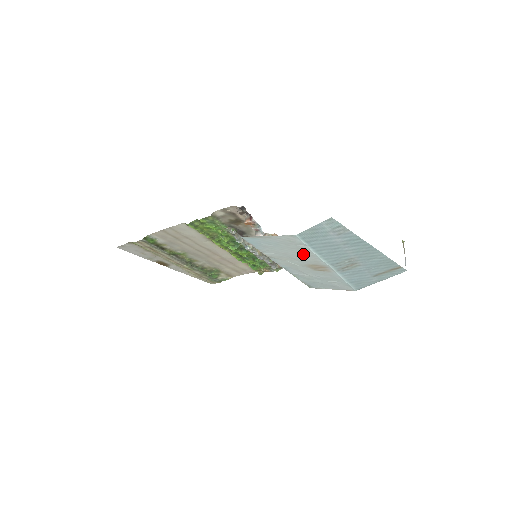
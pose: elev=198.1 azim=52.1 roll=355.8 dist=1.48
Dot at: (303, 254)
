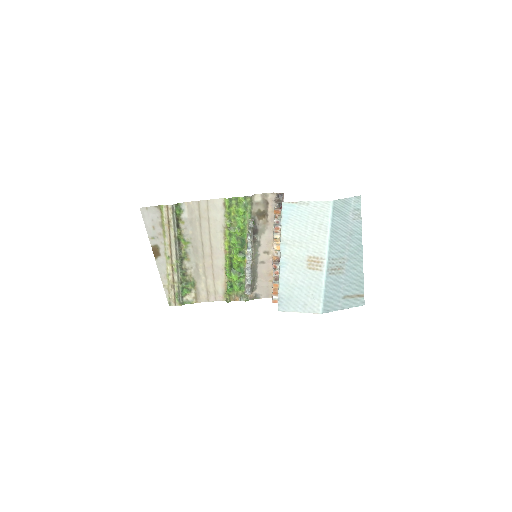
Dot at: (317, 235)
